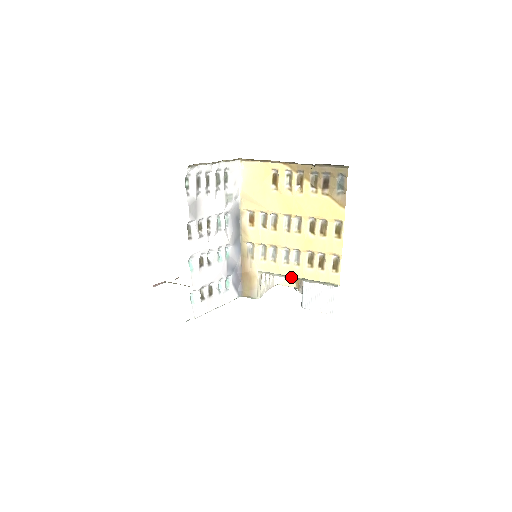
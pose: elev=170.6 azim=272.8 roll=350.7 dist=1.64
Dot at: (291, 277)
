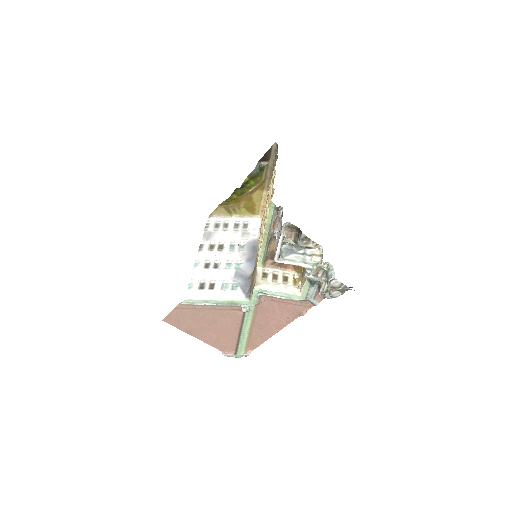
Dot at: (267, 244)
